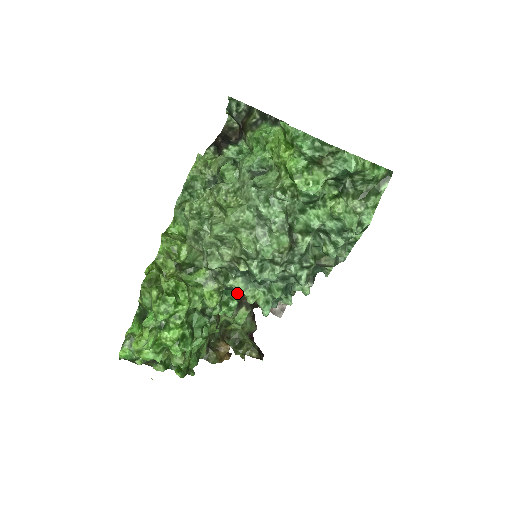
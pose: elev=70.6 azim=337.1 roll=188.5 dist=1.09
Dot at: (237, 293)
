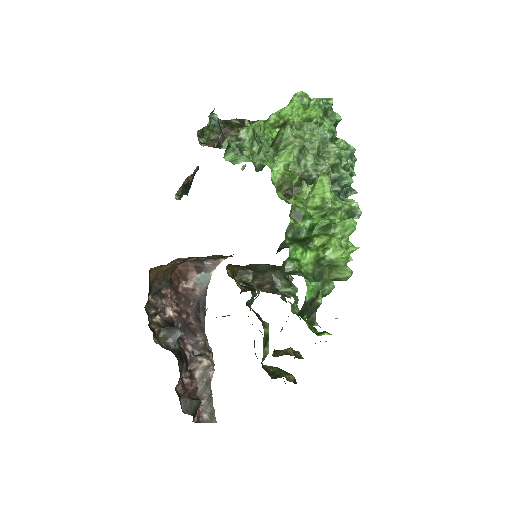
Dot at: occluded
